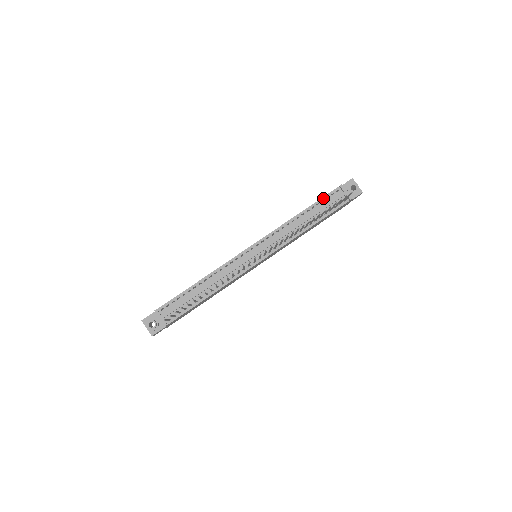
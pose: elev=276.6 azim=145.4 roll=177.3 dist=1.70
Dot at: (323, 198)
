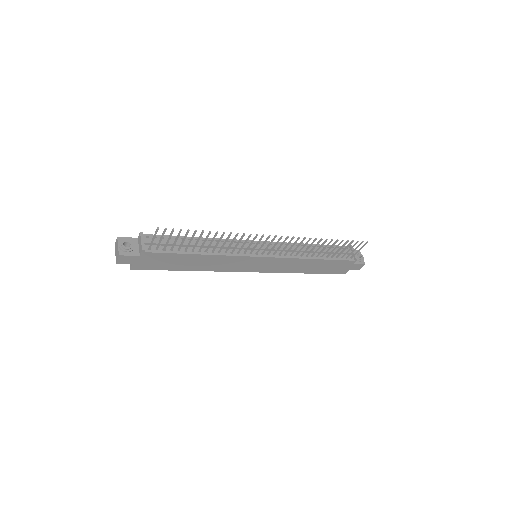
Dot at: (334, 246)
